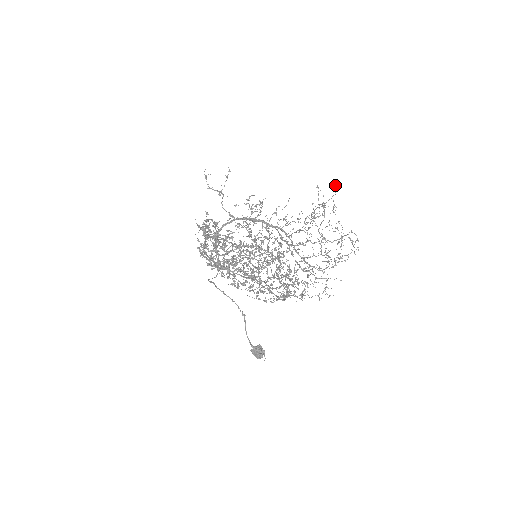
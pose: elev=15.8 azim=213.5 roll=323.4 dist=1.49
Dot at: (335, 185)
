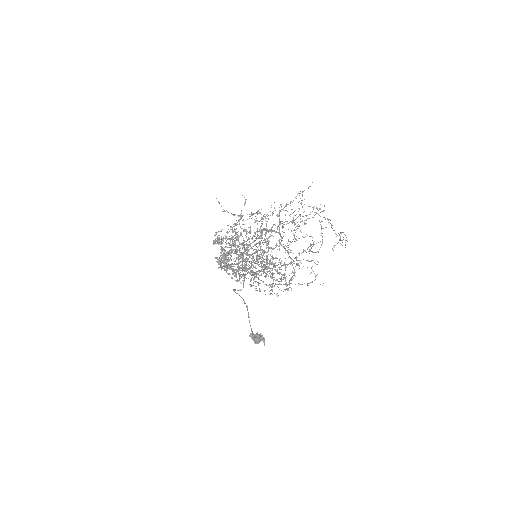
Dot at: occluded
